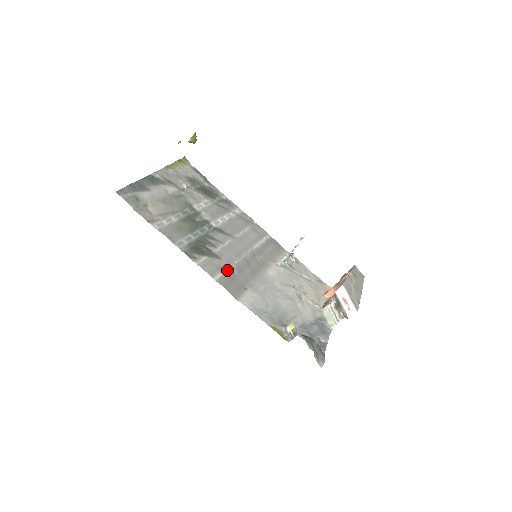
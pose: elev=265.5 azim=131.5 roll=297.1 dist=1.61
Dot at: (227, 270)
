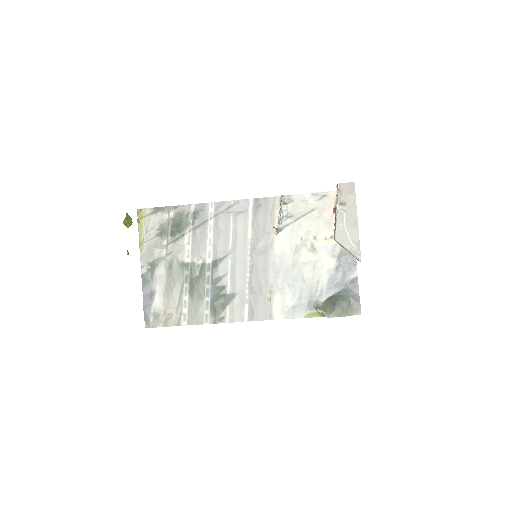
Dot at: (247, 299)
